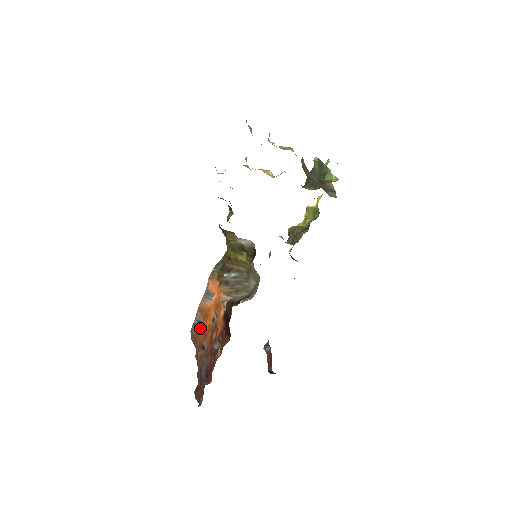
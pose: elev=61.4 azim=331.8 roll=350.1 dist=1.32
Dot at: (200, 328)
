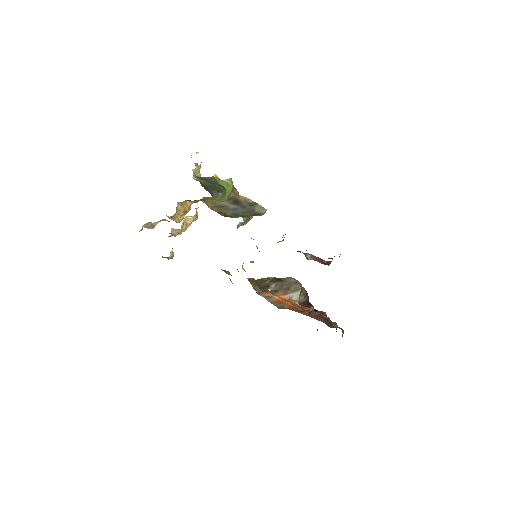
Dot at: (284, 305)
